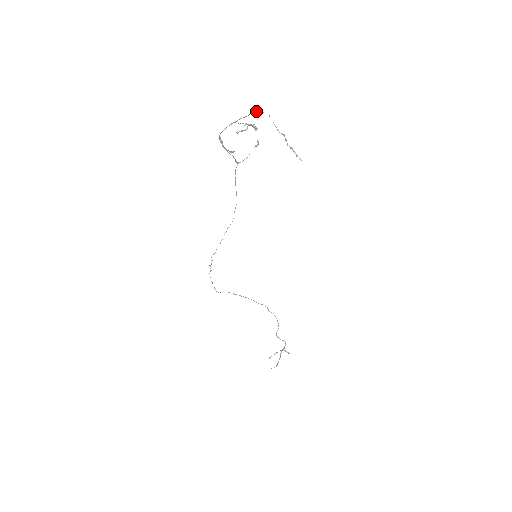
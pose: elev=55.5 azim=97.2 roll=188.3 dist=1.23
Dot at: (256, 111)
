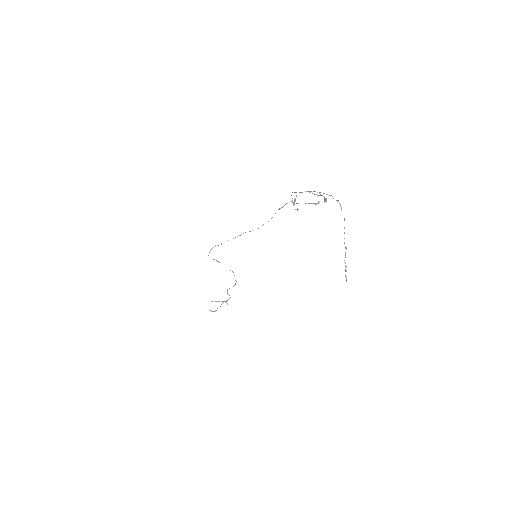
Dot at: (337, 200)
